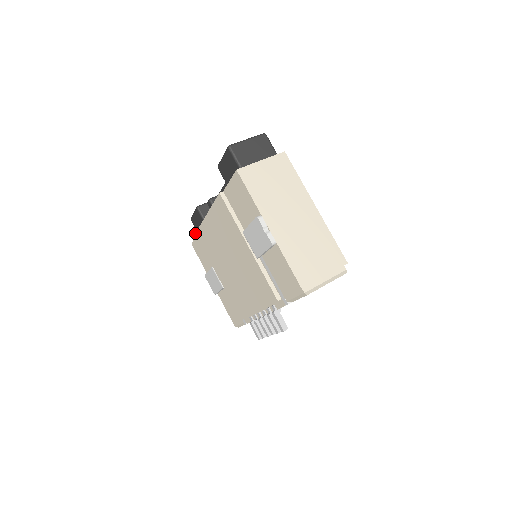
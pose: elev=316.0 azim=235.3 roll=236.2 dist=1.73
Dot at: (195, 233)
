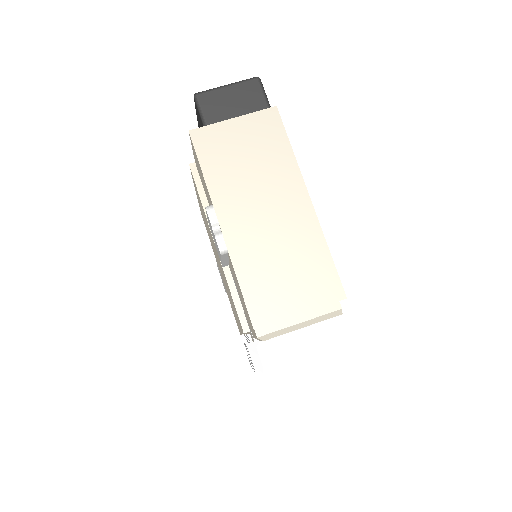
Dot at: occluded
